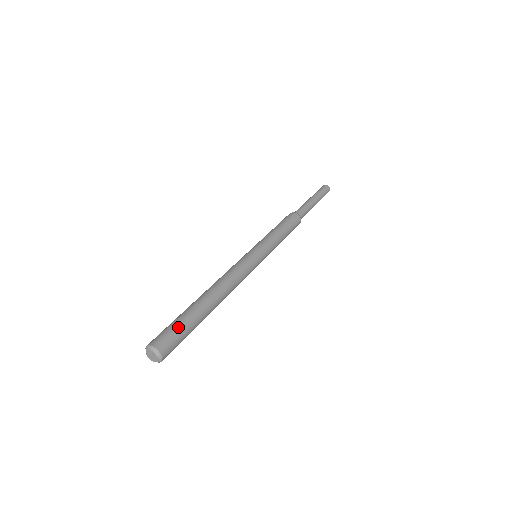
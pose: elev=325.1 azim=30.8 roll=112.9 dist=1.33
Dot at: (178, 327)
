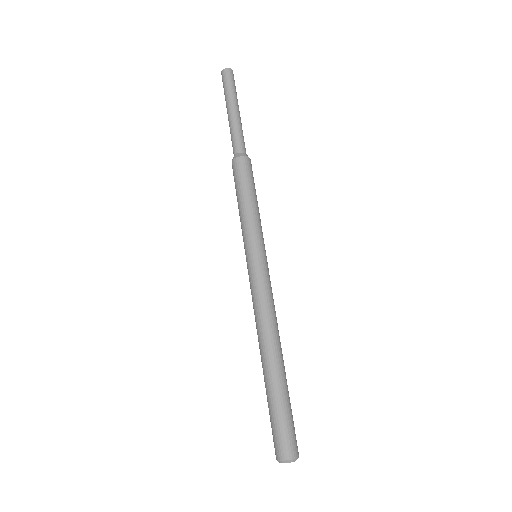
Dot at: (292, 418)
